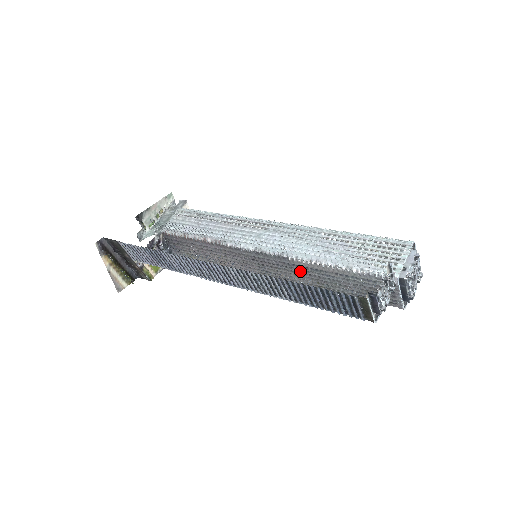
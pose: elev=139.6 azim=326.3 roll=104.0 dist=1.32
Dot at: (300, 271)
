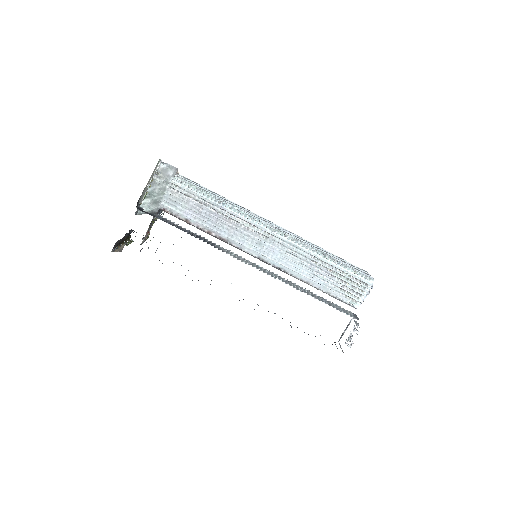
Dot at: occluded
